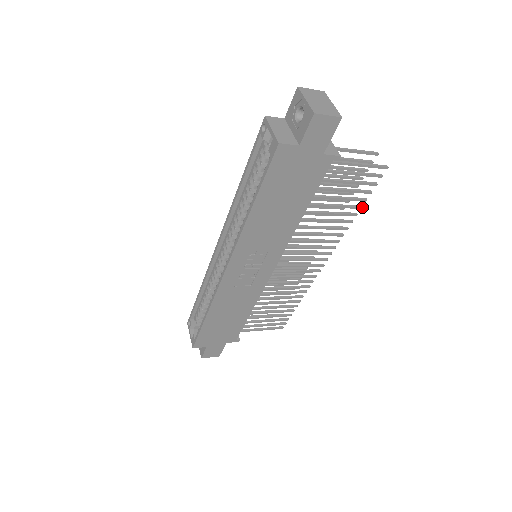
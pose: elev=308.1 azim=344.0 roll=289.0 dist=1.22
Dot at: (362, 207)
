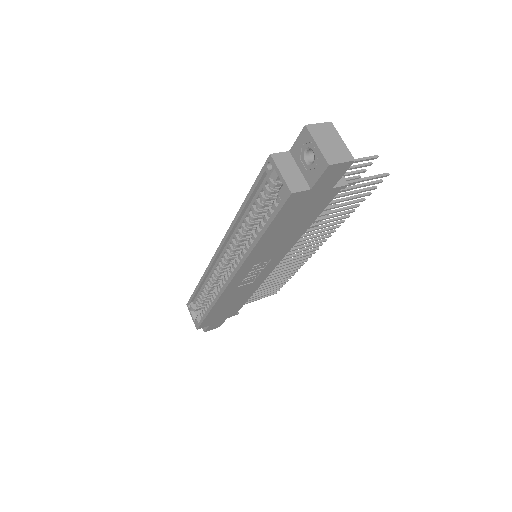
Dot at: occluded
